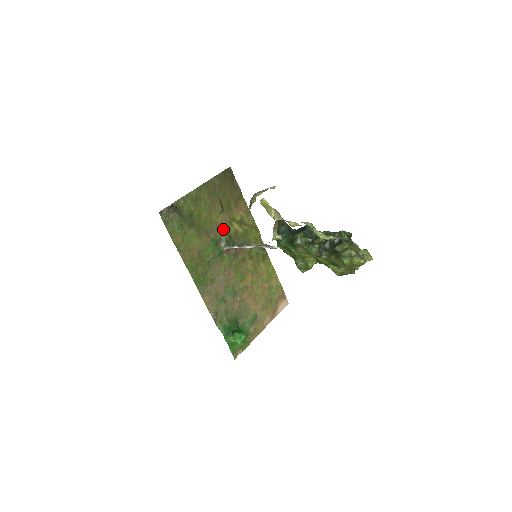
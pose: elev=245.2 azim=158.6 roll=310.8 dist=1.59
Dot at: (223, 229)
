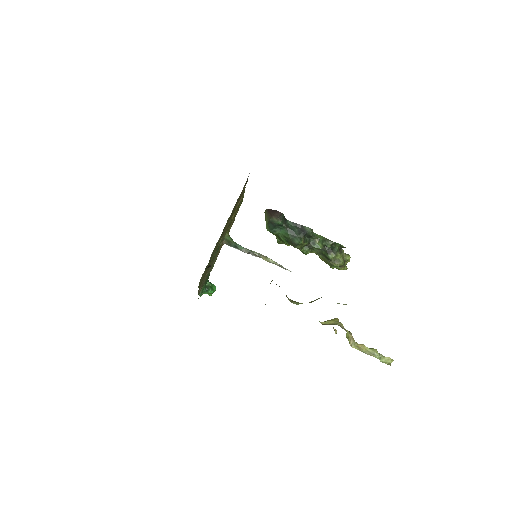
Dot at: (226, 231)
